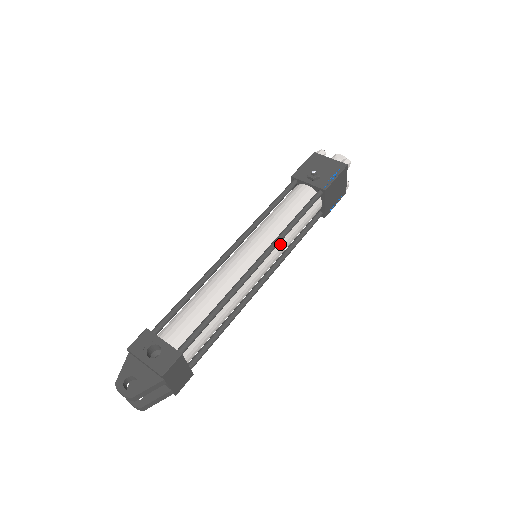
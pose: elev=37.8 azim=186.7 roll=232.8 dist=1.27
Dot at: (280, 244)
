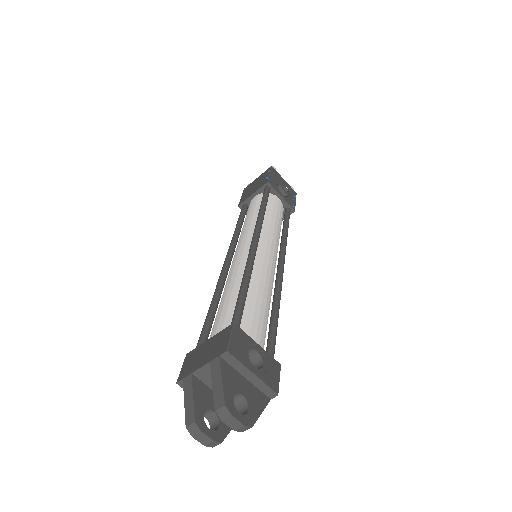
Dot at: occluded
